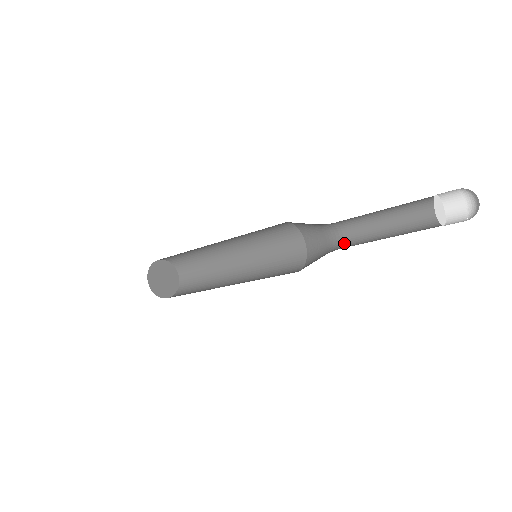
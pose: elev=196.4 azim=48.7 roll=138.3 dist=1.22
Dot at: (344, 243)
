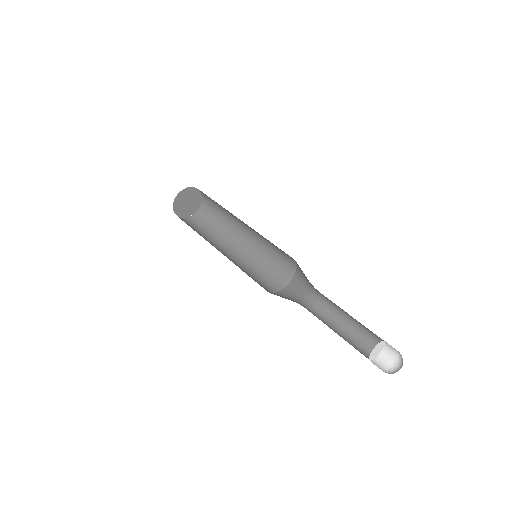
Dot at: (319, 297)
